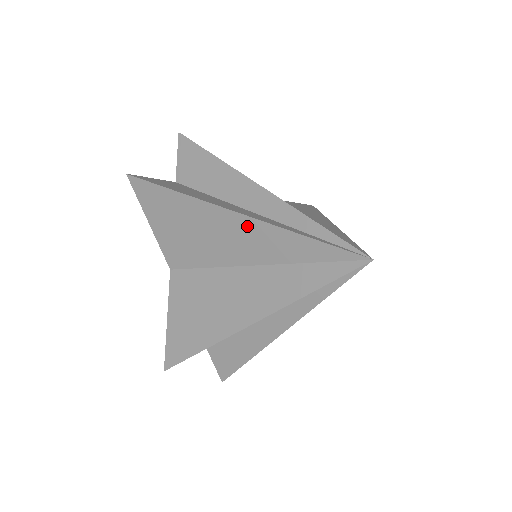
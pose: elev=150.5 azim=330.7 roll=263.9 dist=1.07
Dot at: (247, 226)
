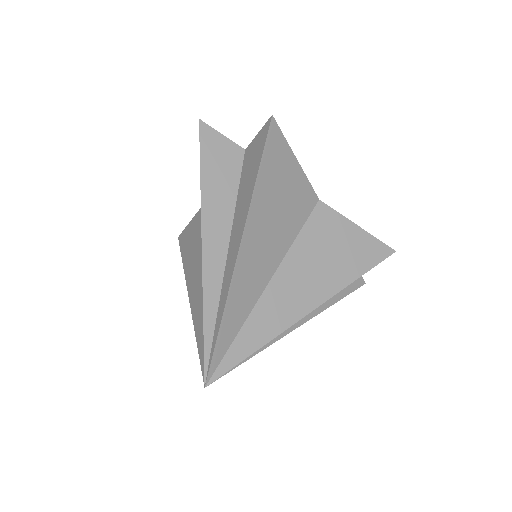
Dot at: occluded
